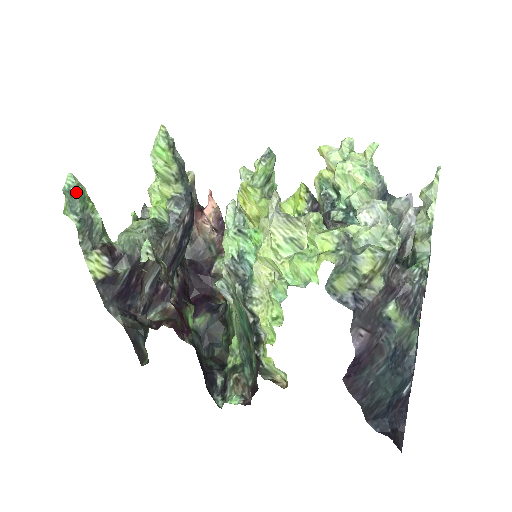
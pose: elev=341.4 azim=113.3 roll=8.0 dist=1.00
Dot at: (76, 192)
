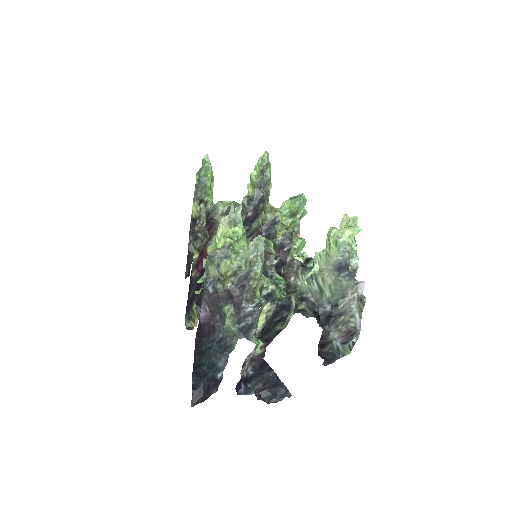
Dot at: (204, 165)
